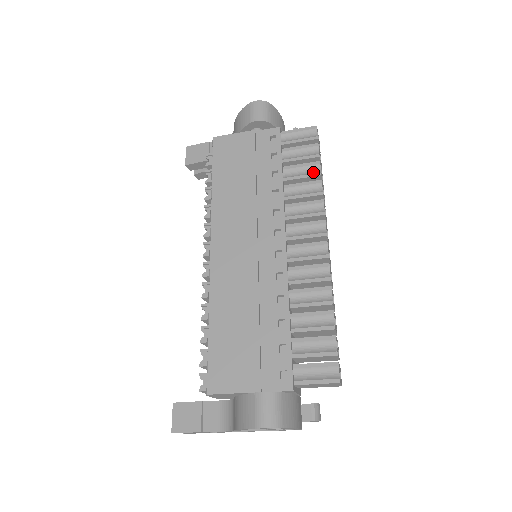
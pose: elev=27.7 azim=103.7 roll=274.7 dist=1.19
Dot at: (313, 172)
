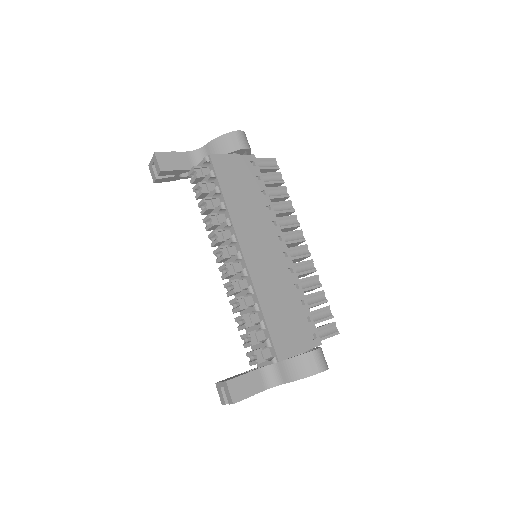
Dot at: (284, 194)
